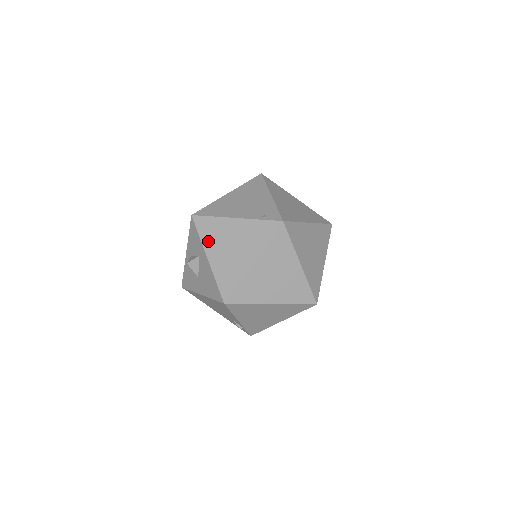
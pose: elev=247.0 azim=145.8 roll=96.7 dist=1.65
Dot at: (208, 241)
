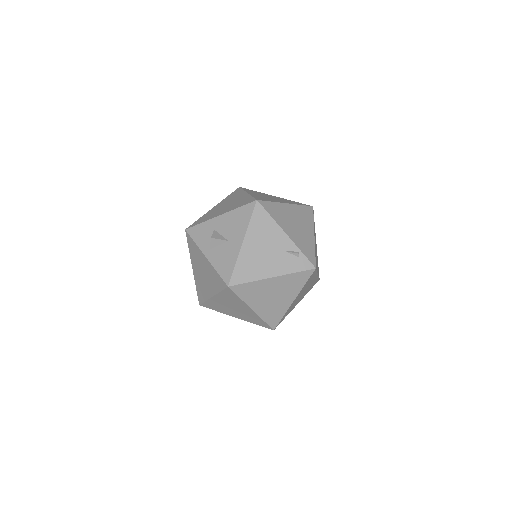
Dot at: (210, 217)
